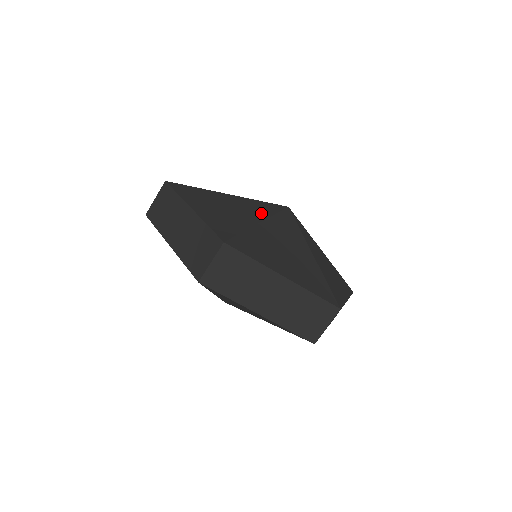
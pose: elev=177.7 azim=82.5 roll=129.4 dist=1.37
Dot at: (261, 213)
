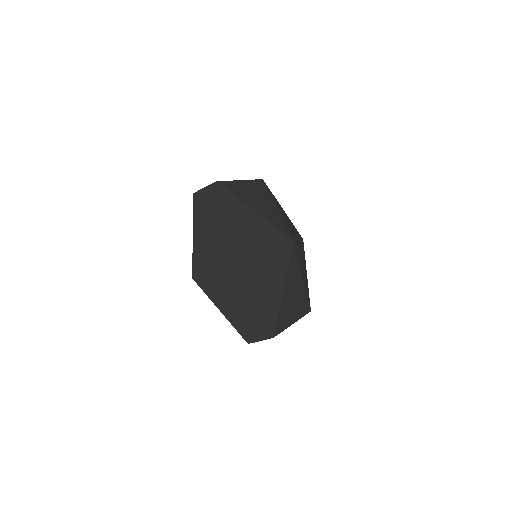
Dot at: (282, 272)
